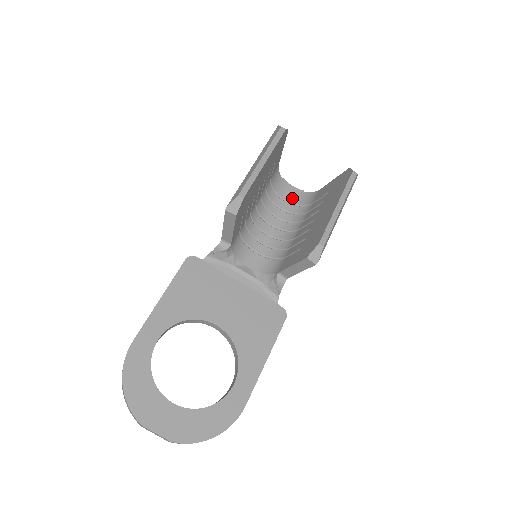
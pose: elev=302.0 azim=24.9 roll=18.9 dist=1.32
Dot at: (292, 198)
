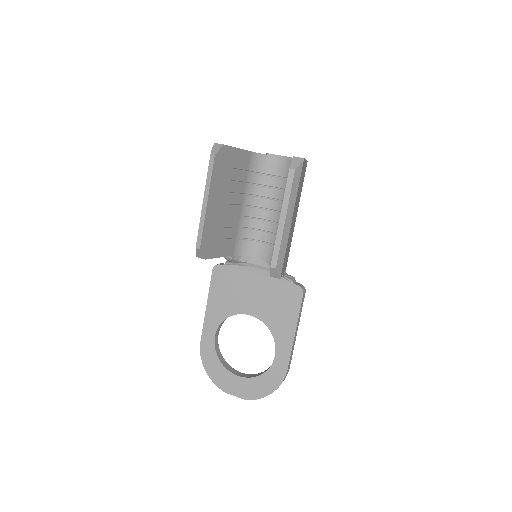
Dot at: (282, 171)
